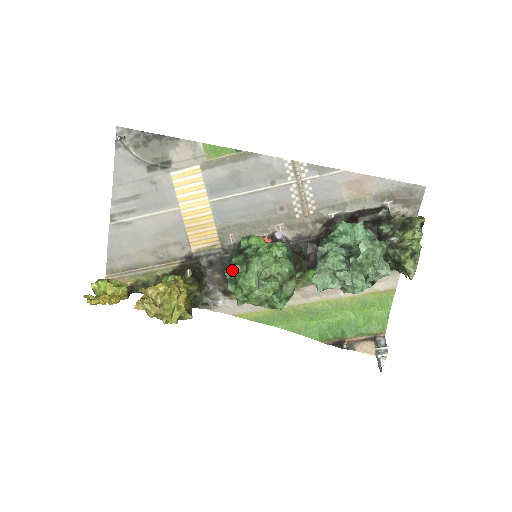
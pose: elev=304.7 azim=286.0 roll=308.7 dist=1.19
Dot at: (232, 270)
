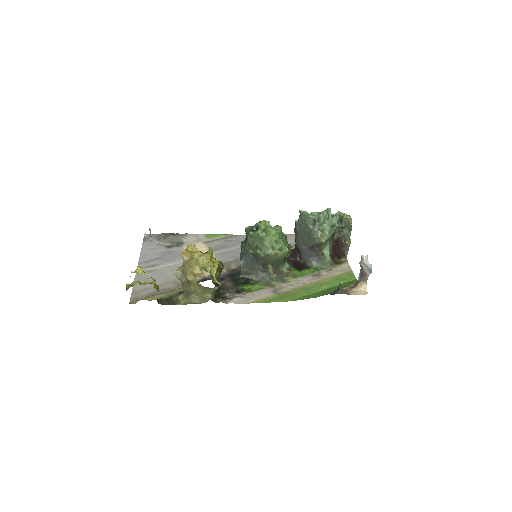
Dot at: (249, 226)
